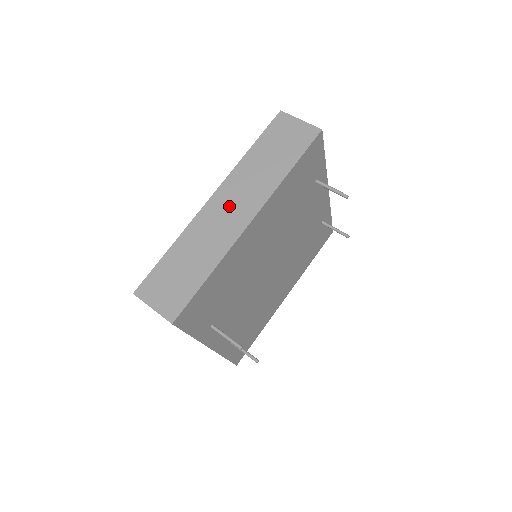
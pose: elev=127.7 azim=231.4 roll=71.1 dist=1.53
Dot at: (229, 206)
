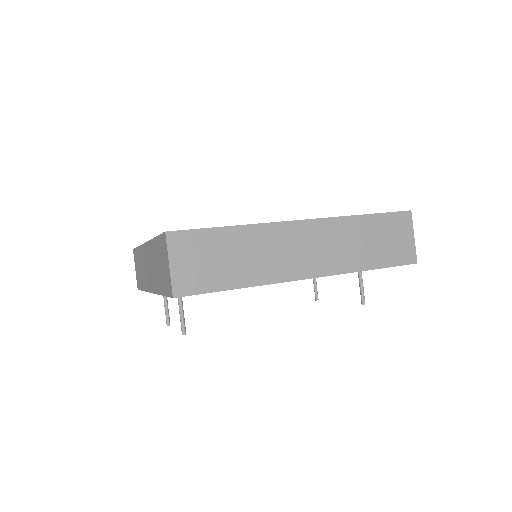
Dot at: (307, 245)
